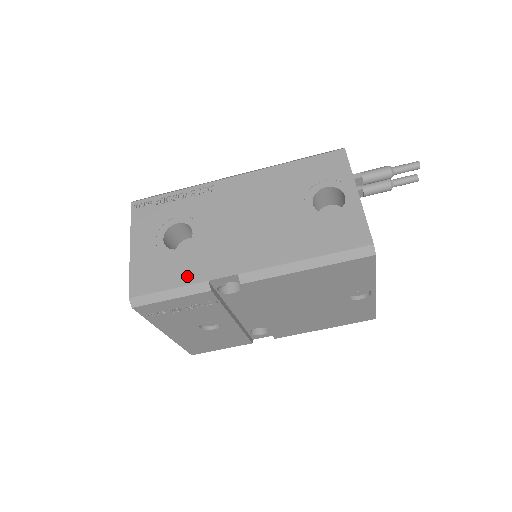
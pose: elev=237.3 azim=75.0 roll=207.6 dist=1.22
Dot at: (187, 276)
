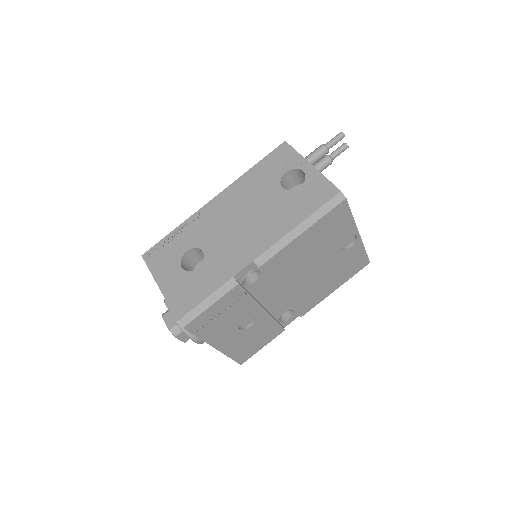
Dot at: (215, 282)
